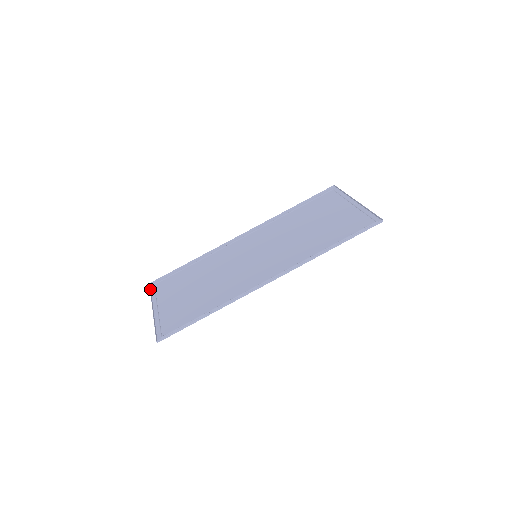
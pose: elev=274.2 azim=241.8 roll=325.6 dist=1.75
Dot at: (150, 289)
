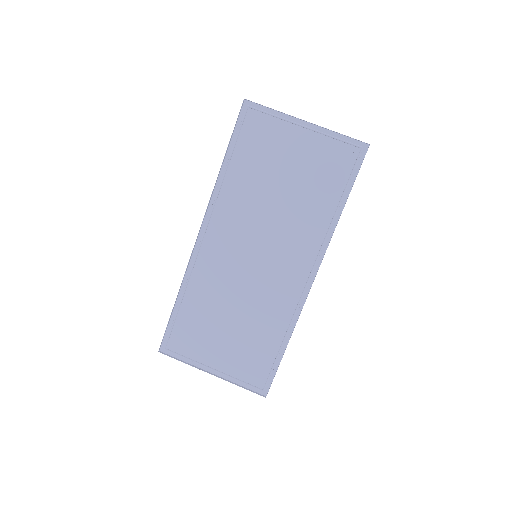
Dot at: occluded
